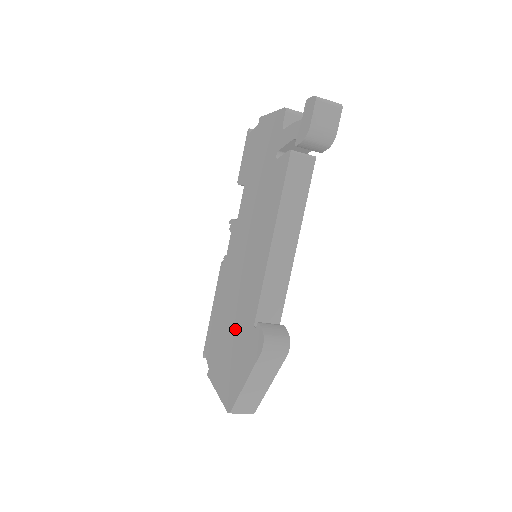
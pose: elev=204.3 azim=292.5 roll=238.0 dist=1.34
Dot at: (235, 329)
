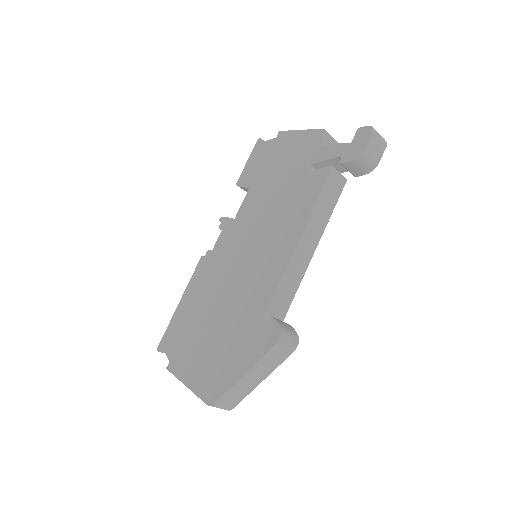
Dot at: (227, 322)
